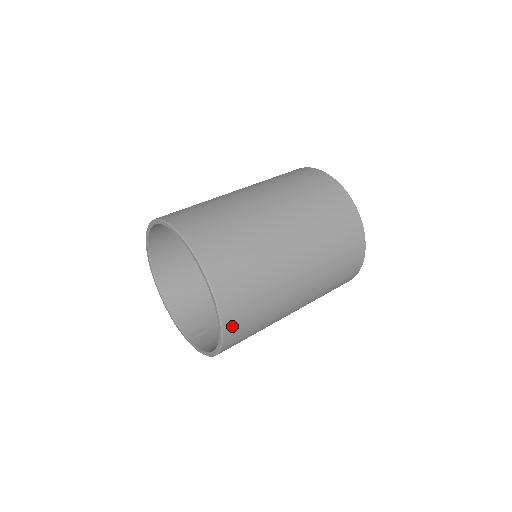
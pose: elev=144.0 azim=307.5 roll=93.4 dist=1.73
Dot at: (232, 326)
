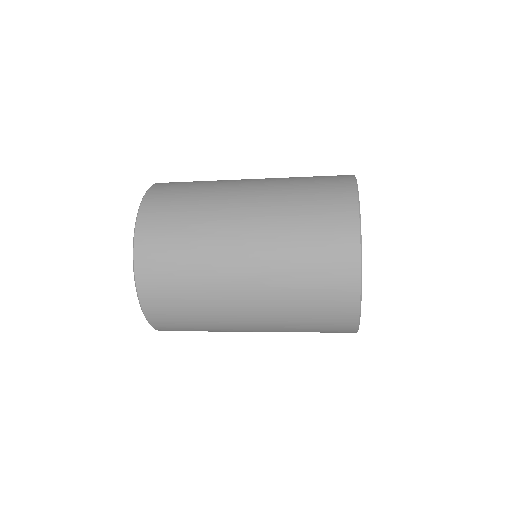
Dot at: (151, 303)
